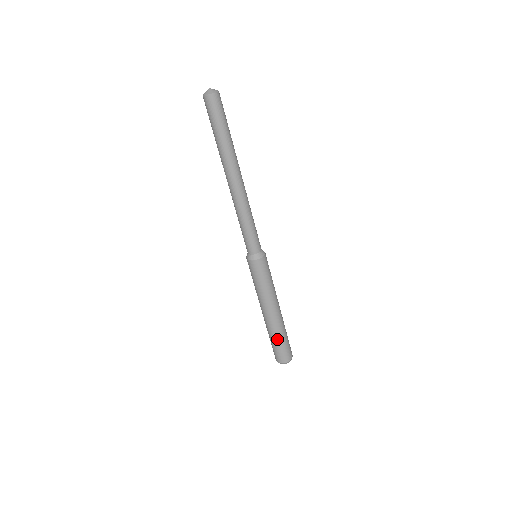
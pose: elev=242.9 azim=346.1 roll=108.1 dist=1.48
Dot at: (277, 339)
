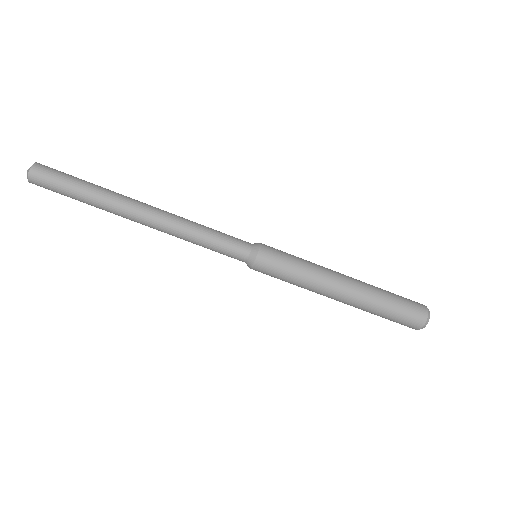
Dot at: (378, 314)
